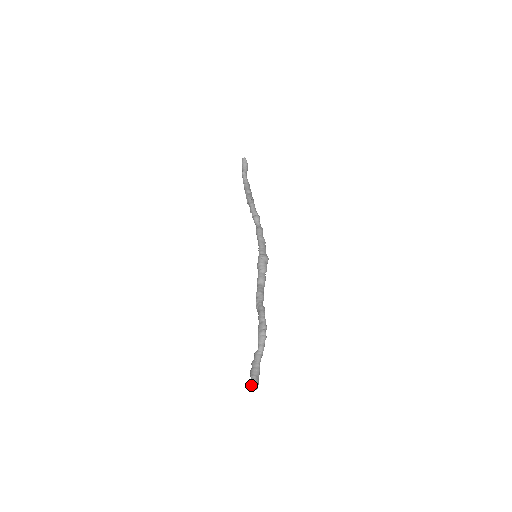
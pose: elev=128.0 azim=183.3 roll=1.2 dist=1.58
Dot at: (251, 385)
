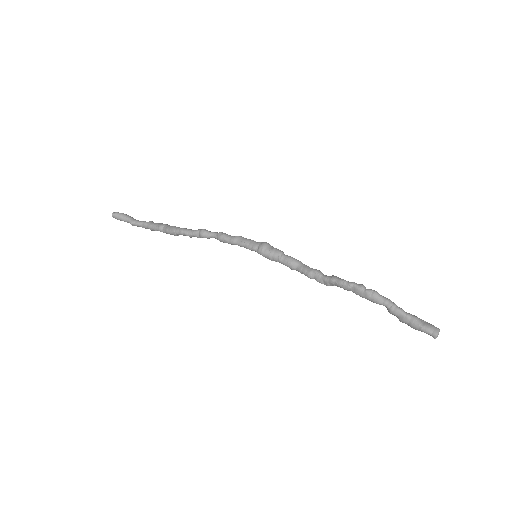
Dot at: (433, 336)
